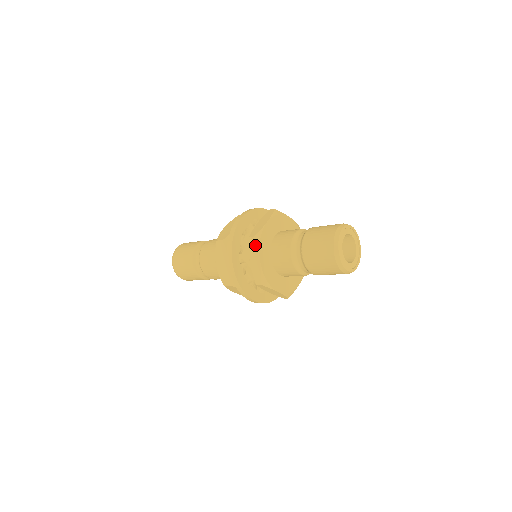
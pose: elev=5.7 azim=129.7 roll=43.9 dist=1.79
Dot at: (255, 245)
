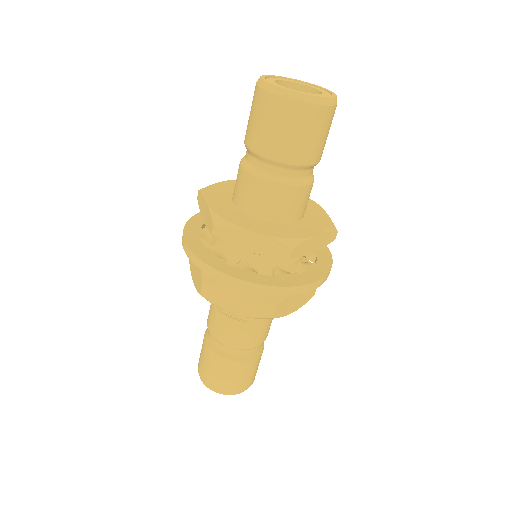
Dot at: occluded
